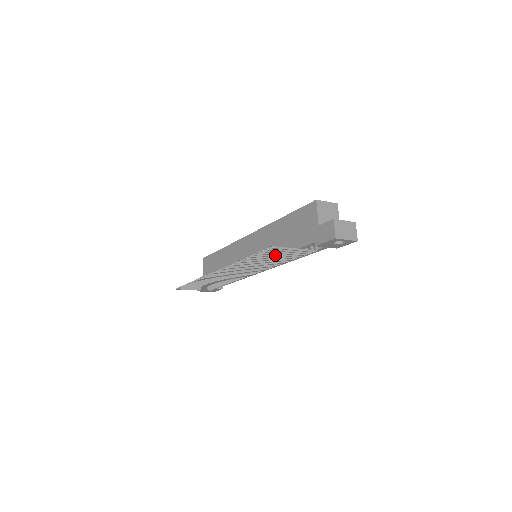
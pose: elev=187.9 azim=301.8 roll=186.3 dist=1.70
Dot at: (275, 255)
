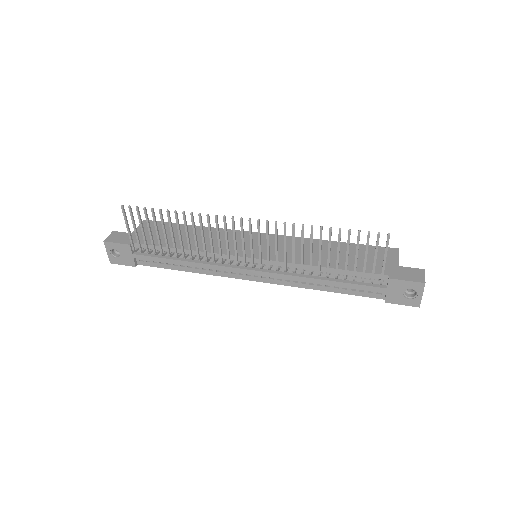
Dot at: (356, 251)
